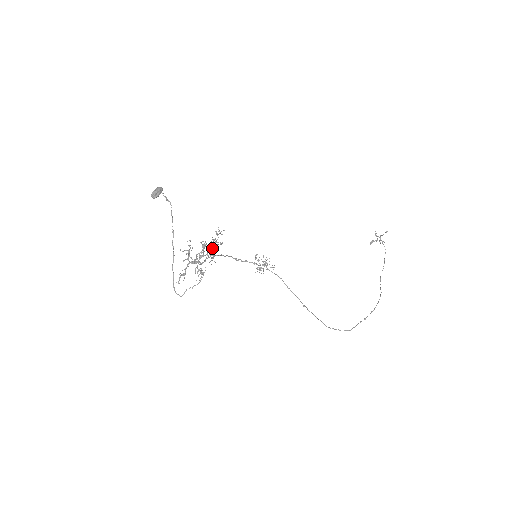
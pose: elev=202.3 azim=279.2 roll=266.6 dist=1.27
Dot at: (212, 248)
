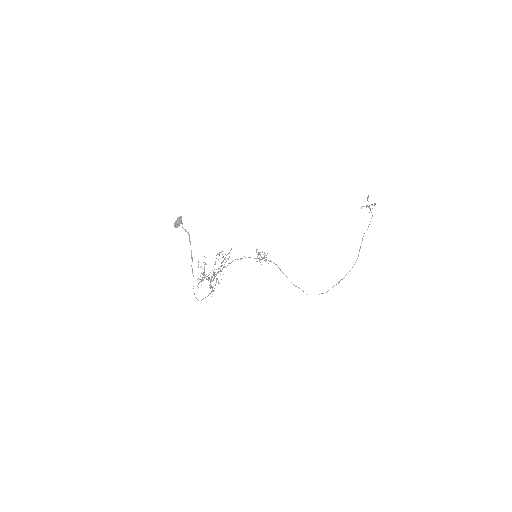
Dot at: occluded
